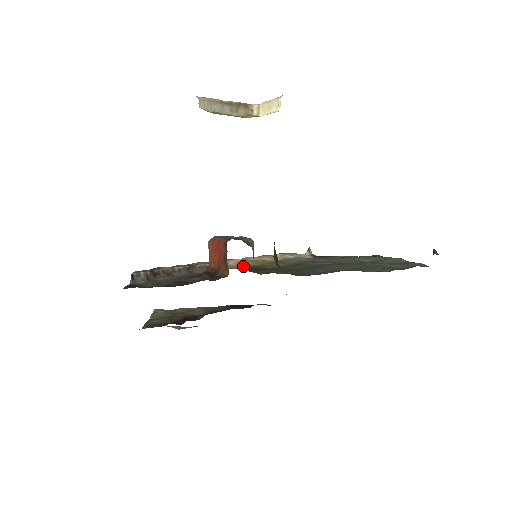
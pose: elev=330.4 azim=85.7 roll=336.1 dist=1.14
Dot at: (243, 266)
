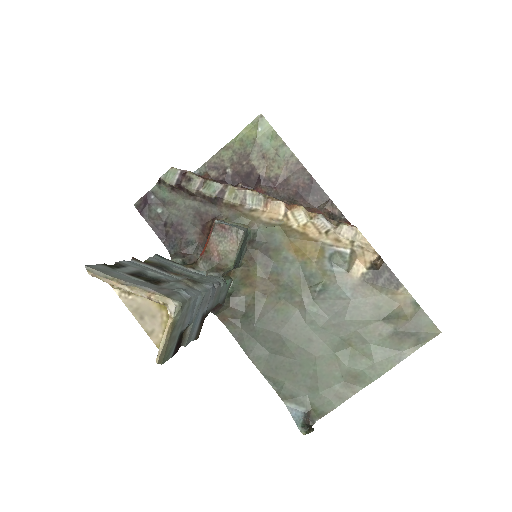
Dot at: (273, 226)
